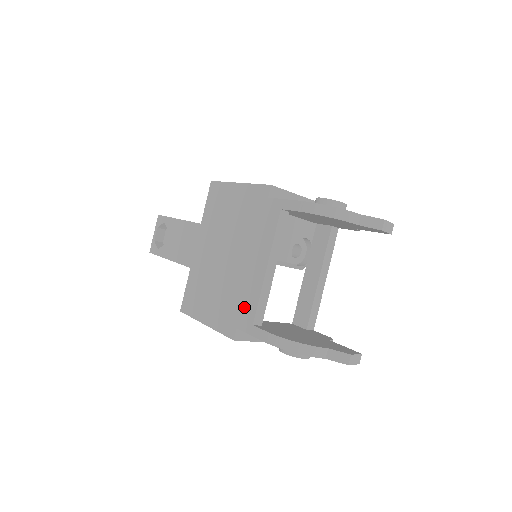
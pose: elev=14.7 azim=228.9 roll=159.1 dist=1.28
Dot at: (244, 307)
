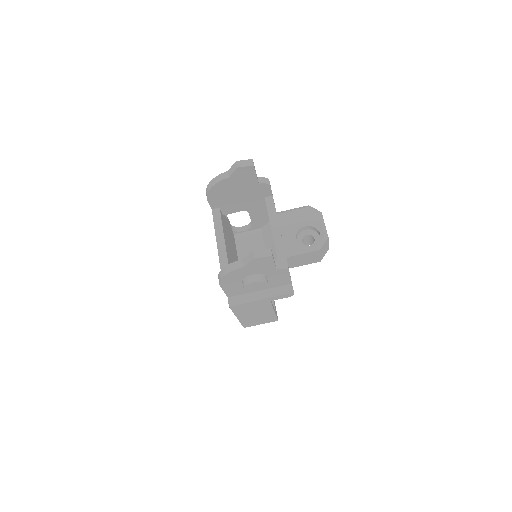
Dot at: occluded
